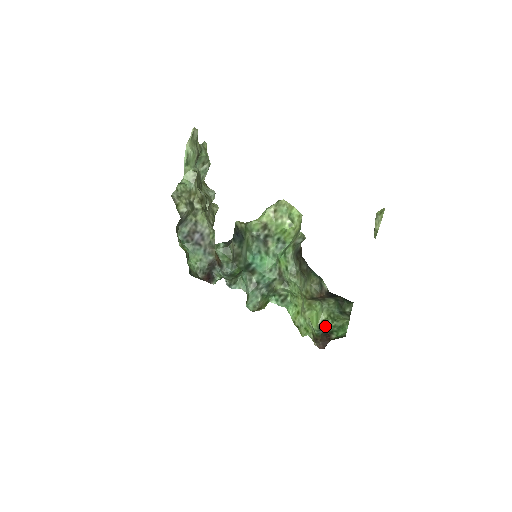
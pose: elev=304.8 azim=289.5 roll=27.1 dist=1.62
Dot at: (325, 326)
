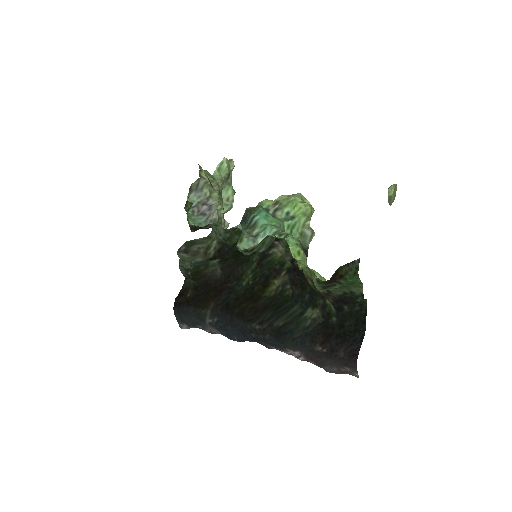
Dot at: (330, 286)
